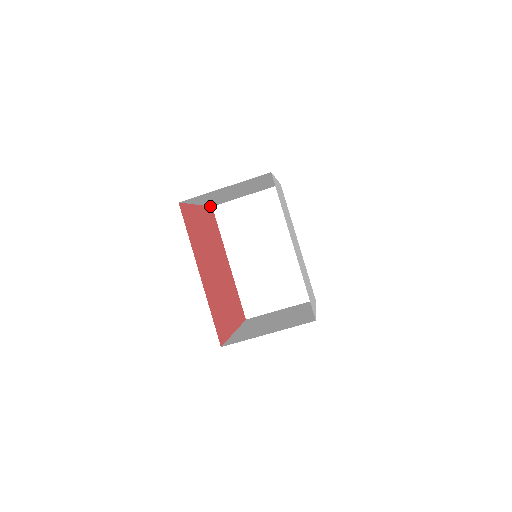
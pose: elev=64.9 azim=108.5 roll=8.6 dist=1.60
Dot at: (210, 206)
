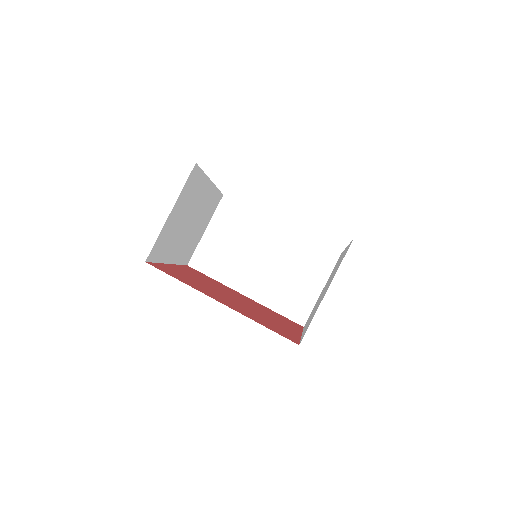
Dot at: (185, 265)
